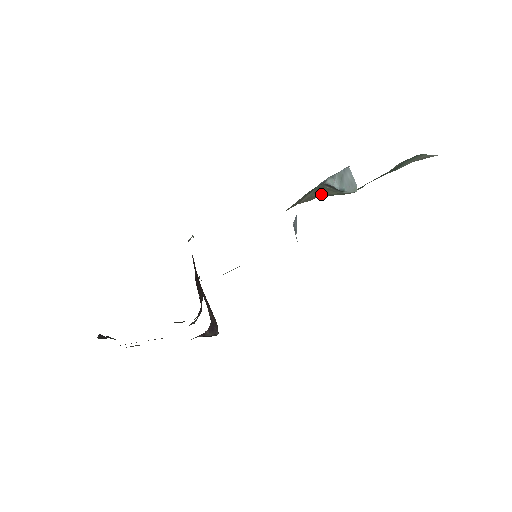
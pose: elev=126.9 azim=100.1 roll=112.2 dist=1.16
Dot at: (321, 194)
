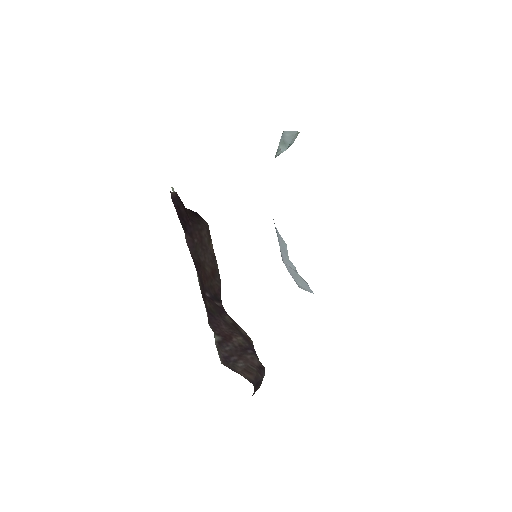
Dot at: occluded
